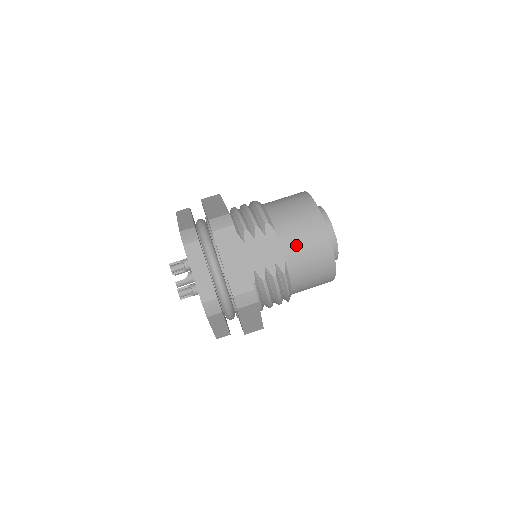
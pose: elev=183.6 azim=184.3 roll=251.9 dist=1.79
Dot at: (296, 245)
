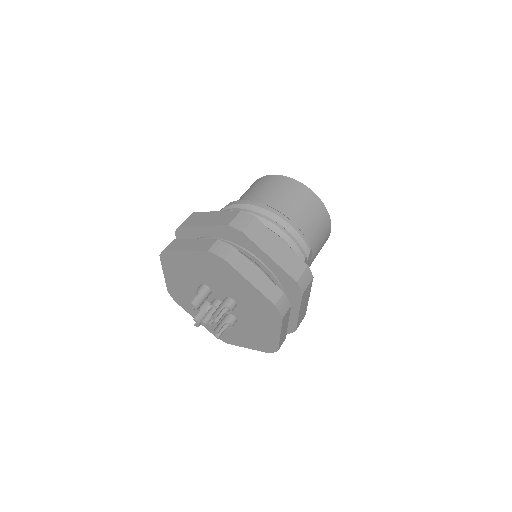
Dot at: occluded
